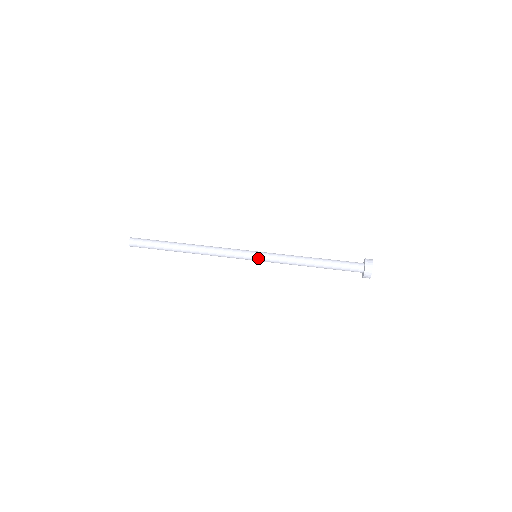
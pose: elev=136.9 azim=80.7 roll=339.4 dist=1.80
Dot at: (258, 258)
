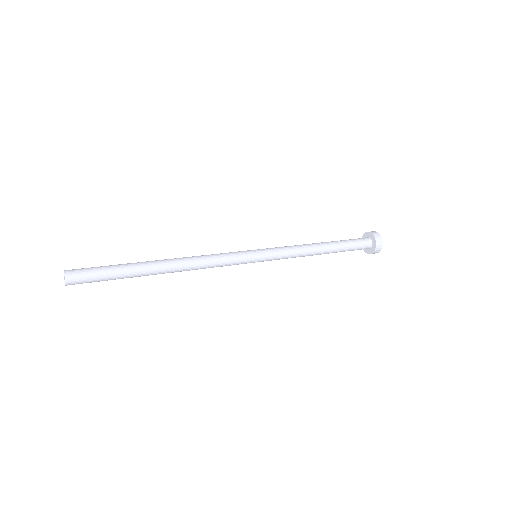
Dot at: (262, 255)
